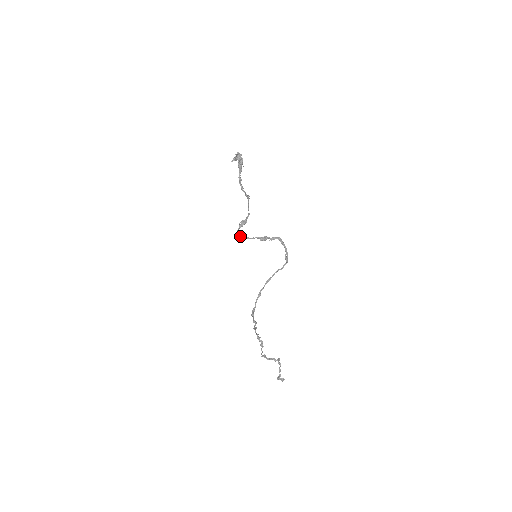
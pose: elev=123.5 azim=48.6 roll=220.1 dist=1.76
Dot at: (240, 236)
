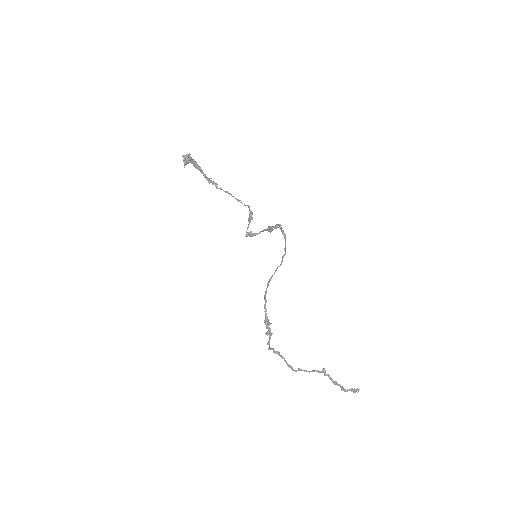
Dot at: (249, 234)
